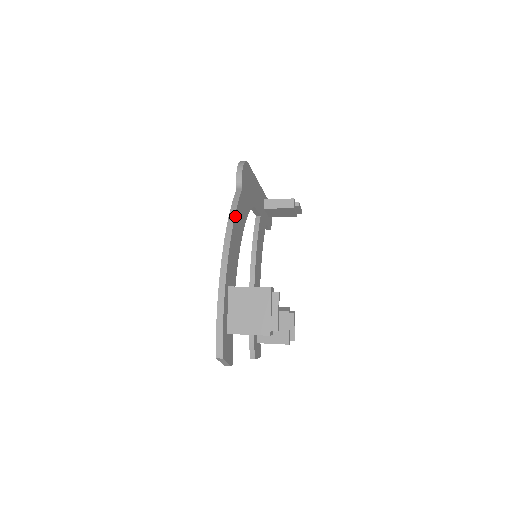
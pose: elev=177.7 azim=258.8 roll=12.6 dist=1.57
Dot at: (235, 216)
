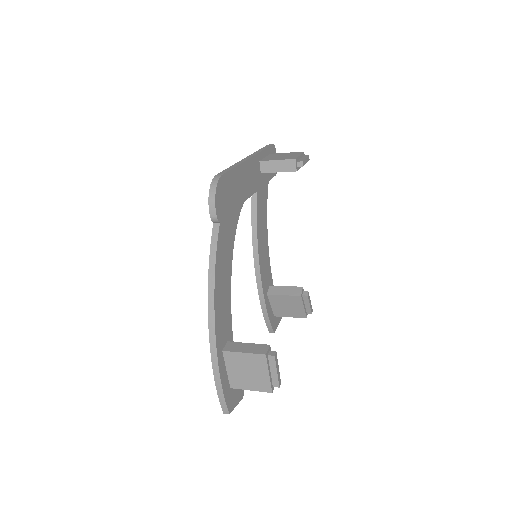
Dot at: (215, 271)
